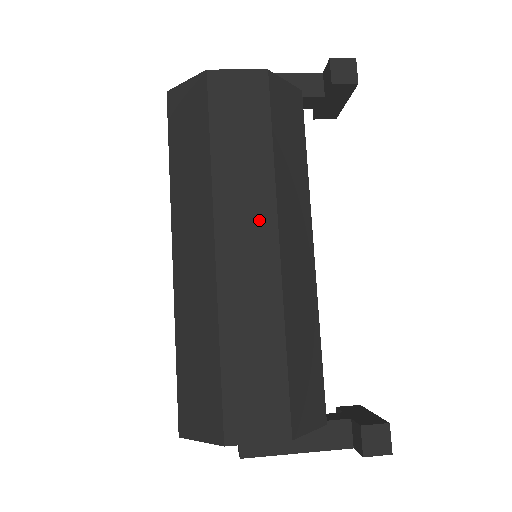
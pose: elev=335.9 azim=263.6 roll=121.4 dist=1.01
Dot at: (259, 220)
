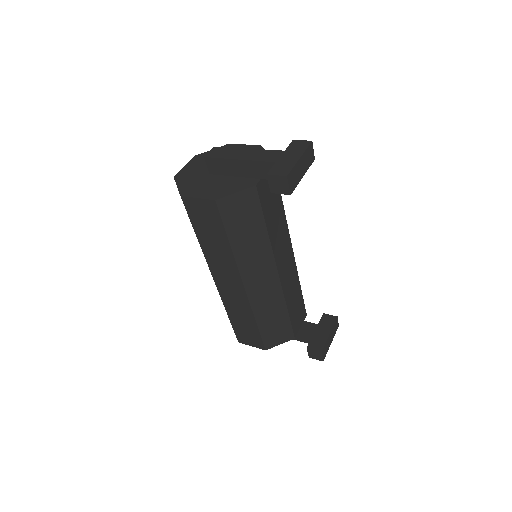
Dot at: (231, 275)
